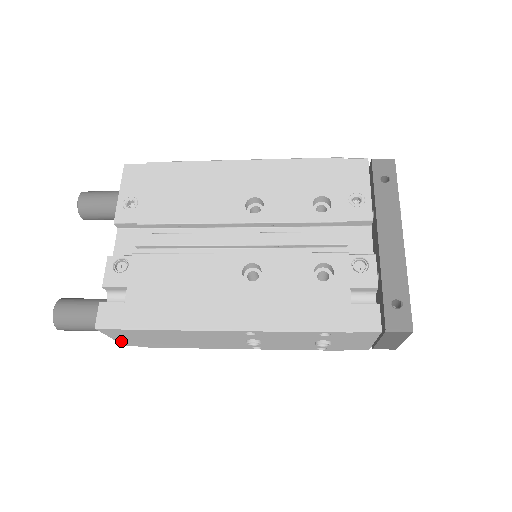
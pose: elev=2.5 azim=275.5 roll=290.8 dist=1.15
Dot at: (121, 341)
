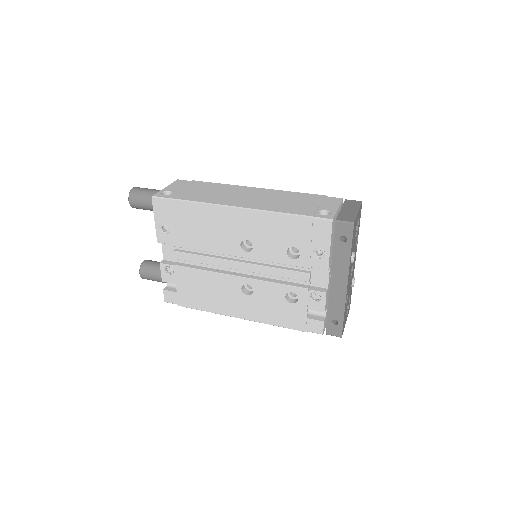
Dot at: occluded
